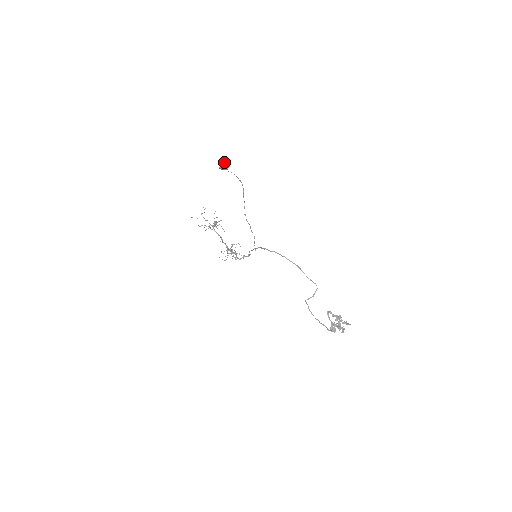
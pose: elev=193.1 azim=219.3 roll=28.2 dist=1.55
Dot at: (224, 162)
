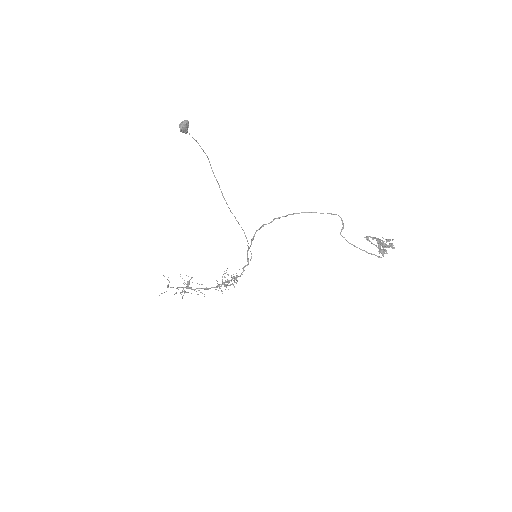
Dot at: (182, 121)
